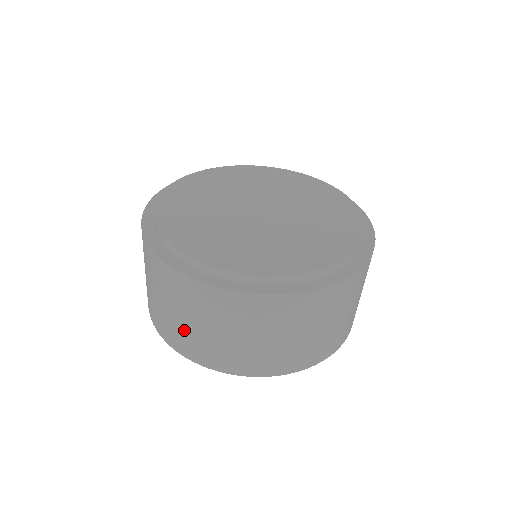
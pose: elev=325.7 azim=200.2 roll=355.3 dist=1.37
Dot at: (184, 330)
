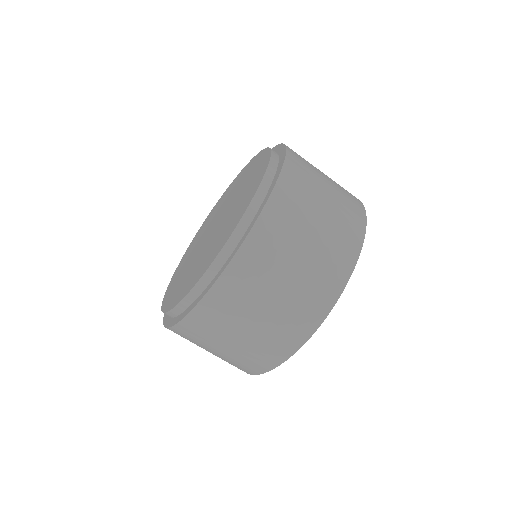
Dot at: (256, 341)
